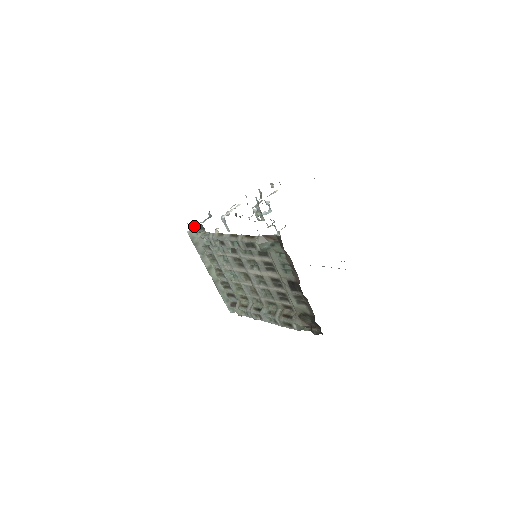
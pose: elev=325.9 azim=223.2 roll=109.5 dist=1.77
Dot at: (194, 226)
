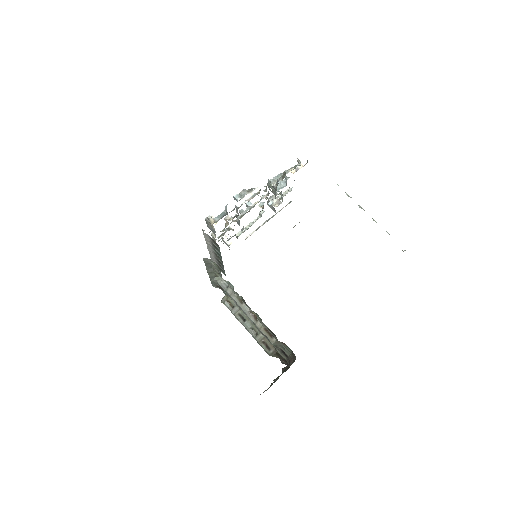
Dot at: (209, 236)
